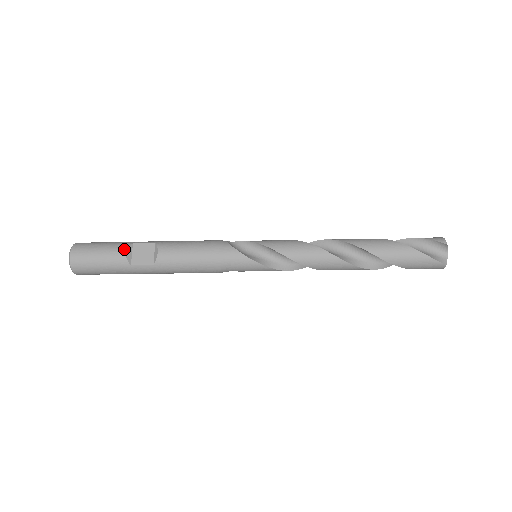
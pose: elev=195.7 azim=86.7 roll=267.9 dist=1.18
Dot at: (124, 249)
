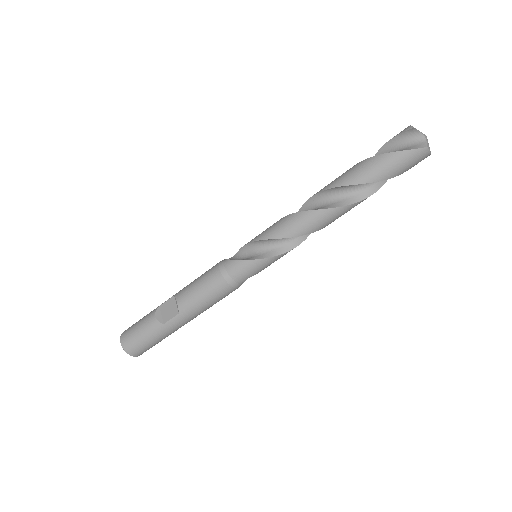
Dot at: (153, 314)
